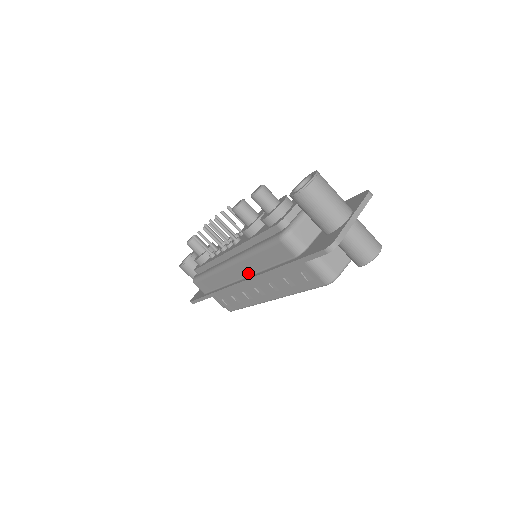
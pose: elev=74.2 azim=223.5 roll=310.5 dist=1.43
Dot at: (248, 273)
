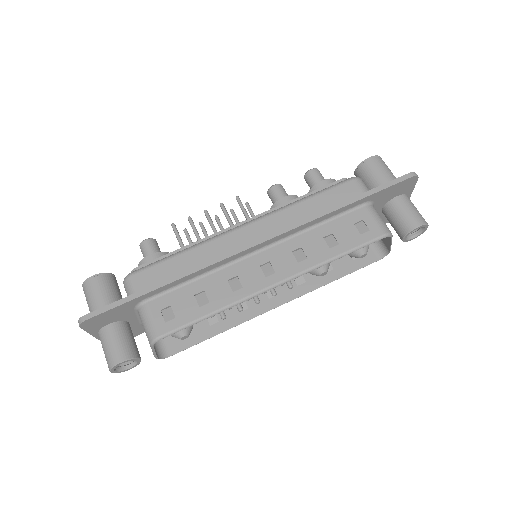
Dot at: (275, 230)
